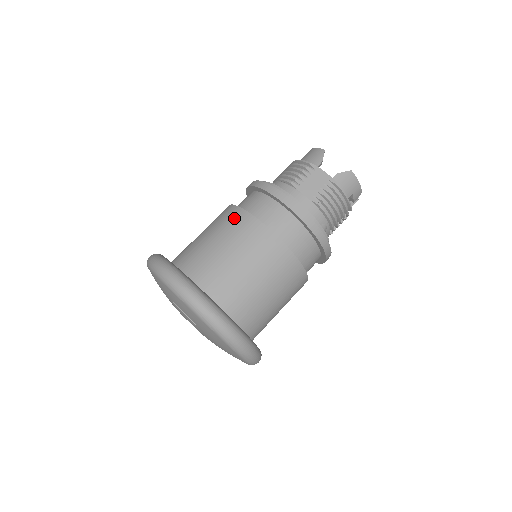
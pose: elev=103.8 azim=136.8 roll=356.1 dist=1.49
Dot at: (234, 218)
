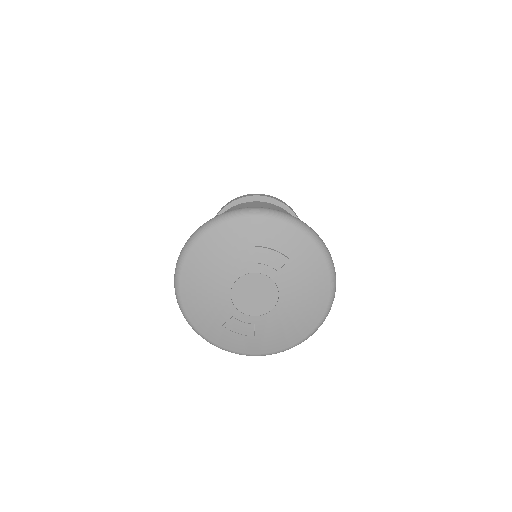
Dot at: (247, 205)
